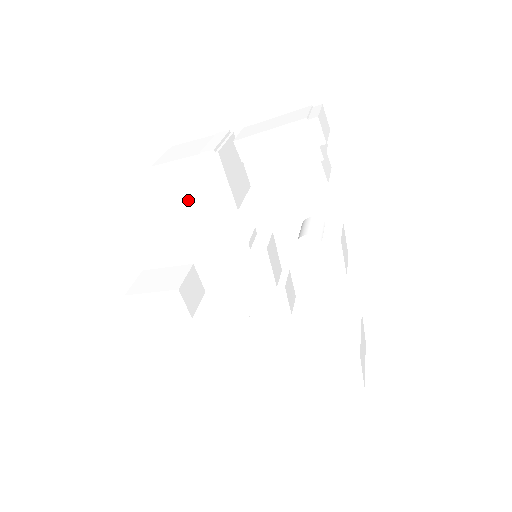
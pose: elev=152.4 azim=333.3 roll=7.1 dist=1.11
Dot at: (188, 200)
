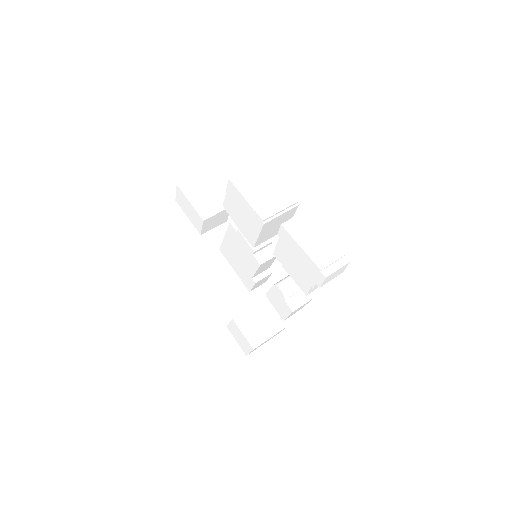
Dot at: (235, 212)
